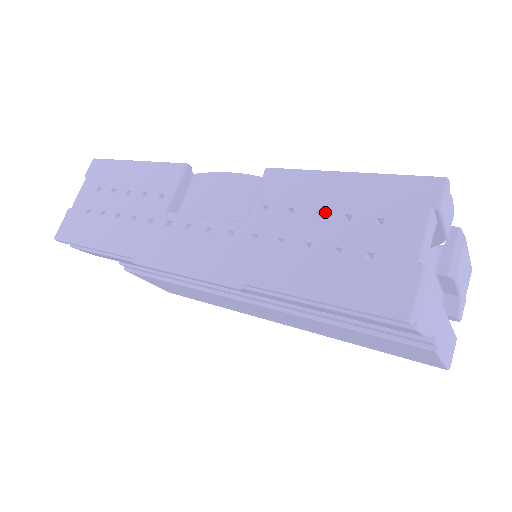
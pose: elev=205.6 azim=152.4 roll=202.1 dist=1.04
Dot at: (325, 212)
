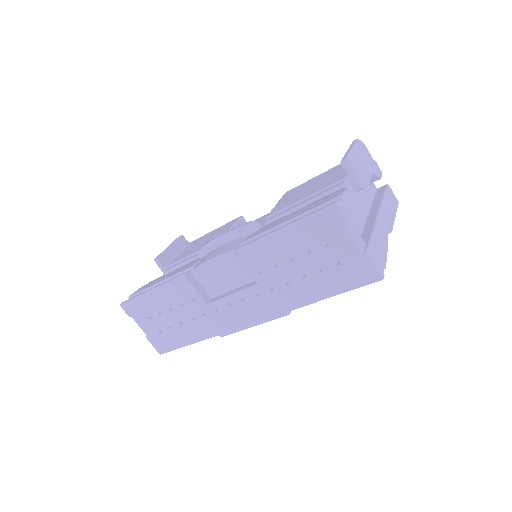
Dot at: (294, 256)
